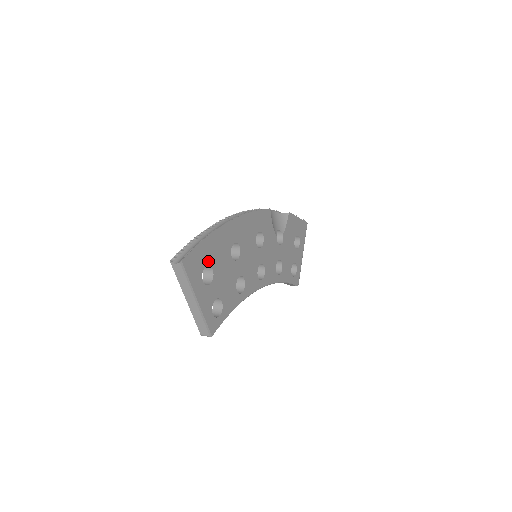
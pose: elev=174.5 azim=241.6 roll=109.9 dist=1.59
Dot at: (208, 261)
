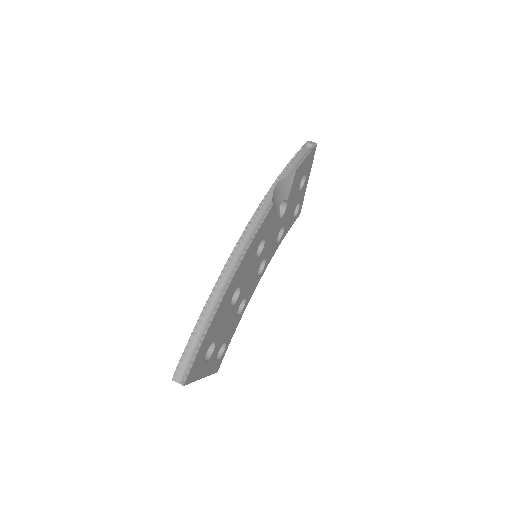
Dot at: (209, 344)
